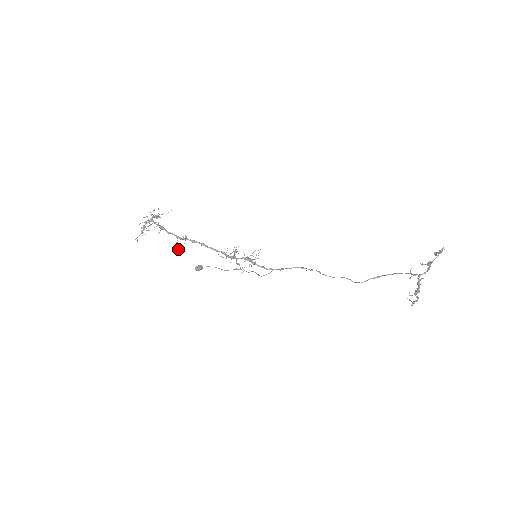
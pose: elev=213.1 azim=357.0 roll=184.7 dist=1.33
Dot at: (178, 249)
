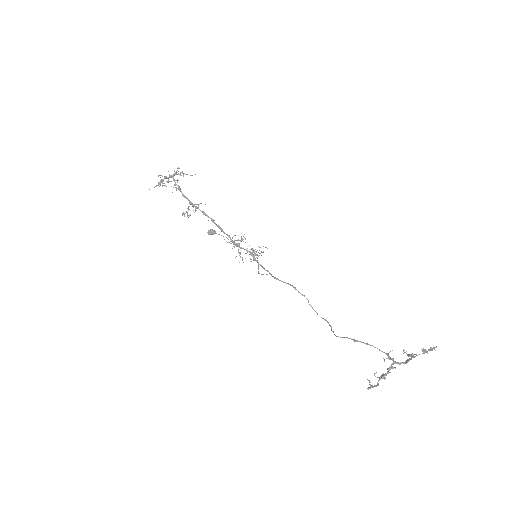
Dot at: (187, 214)
